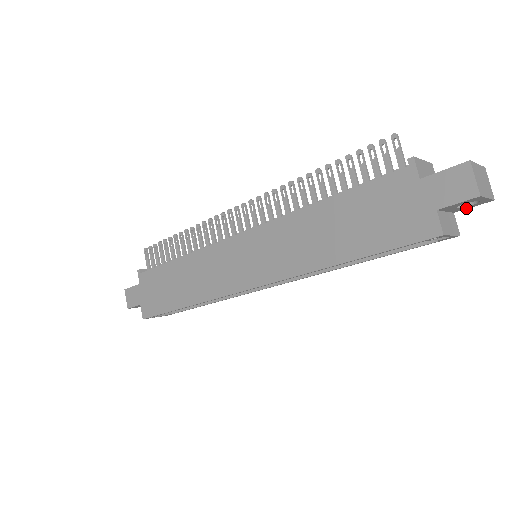
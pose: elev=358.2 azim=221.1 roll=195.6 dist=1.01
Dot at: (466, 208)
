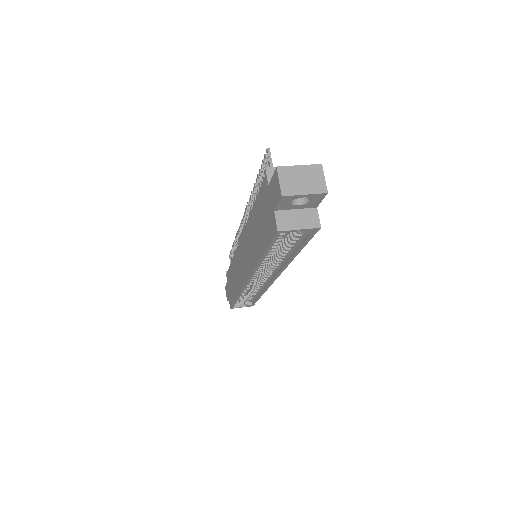
Dot at: (317, 203)
